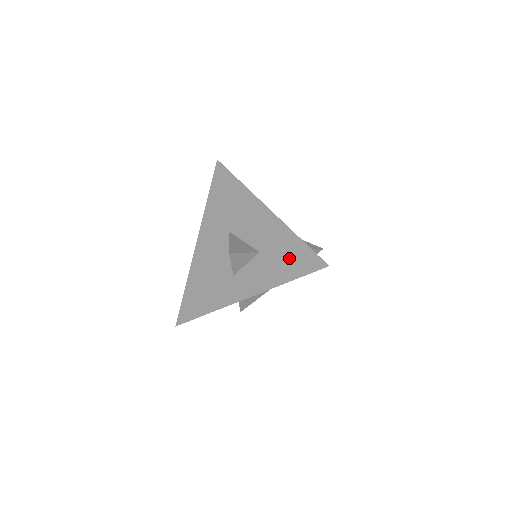
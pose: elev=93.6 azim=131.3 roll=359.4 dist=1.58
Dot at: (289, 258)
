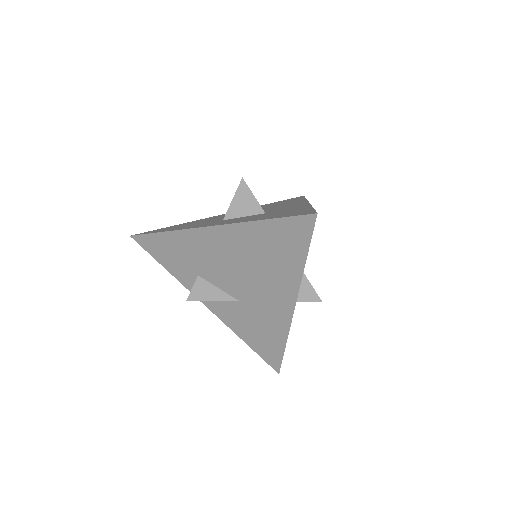
Dot at: (286, 213)
